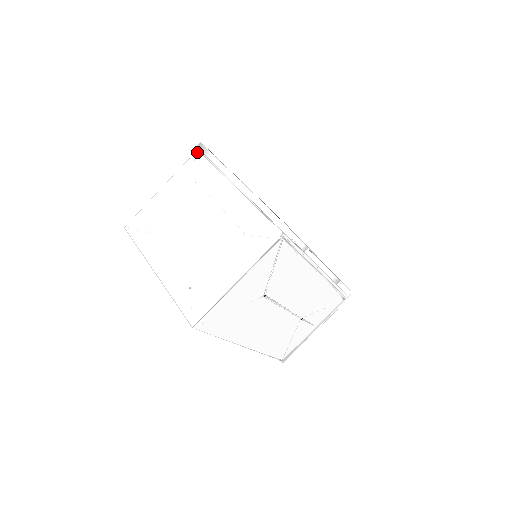
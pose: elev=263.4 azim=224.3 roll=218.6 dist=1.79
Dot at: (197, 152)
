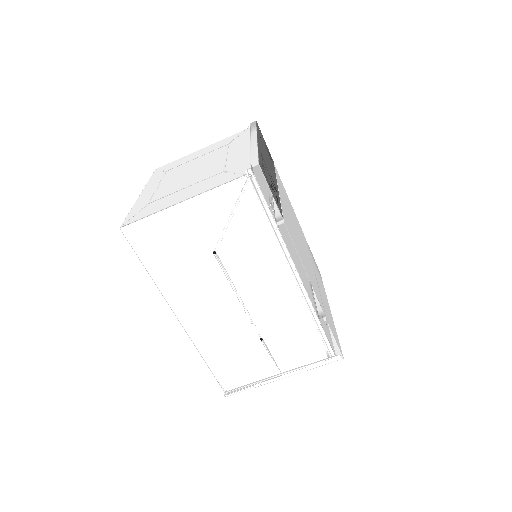
Dot at: (249, 128)
